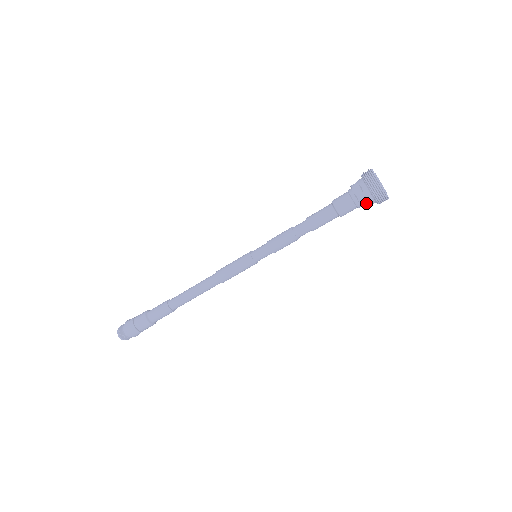
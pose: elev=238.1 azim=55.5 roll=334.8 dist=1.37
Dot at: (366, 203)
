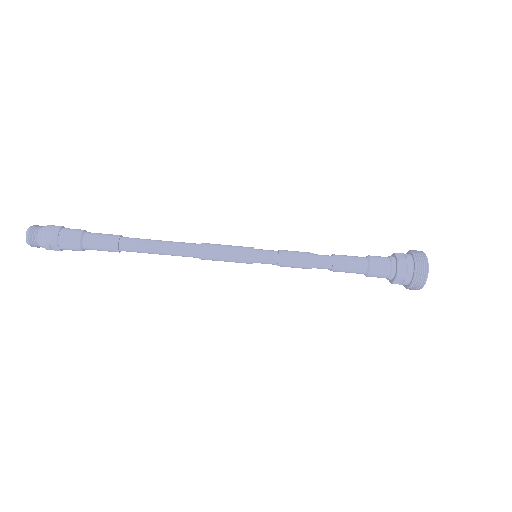
Dot at: (403, 272)
